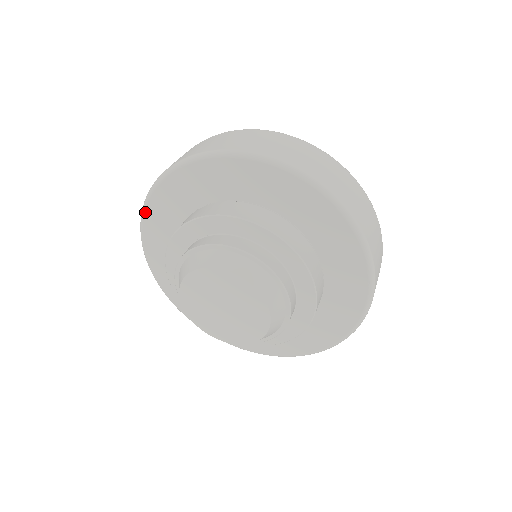
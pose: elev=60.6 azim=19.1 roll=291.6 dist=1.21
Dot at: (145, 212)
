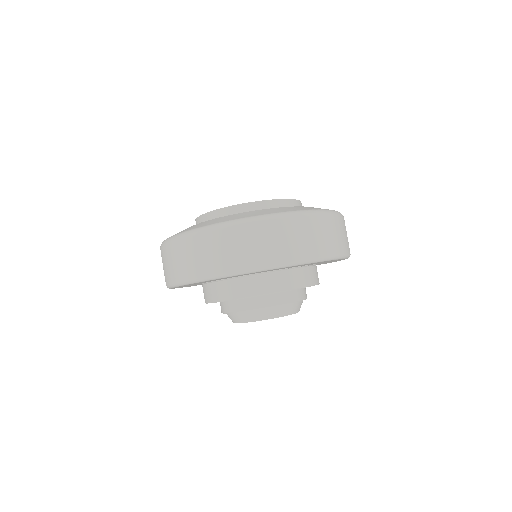
Dot at: (184, 285)
